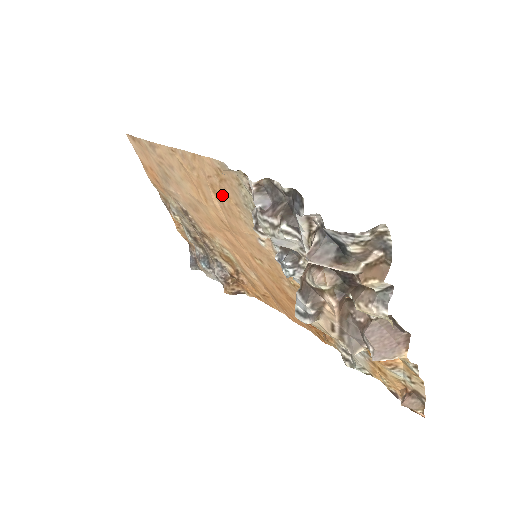
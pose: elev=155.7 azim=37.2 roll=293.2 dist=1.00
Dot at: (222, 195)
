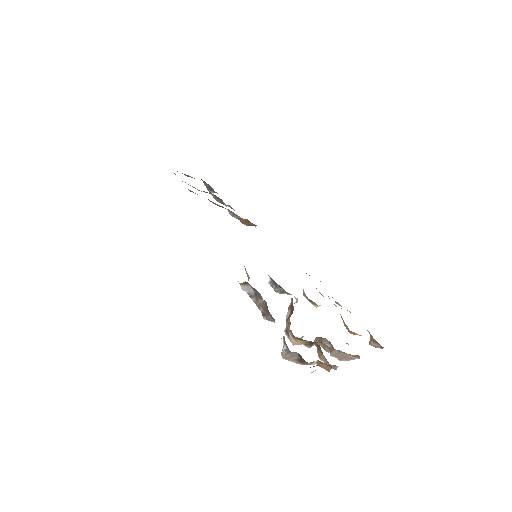
Dot at: occluded
